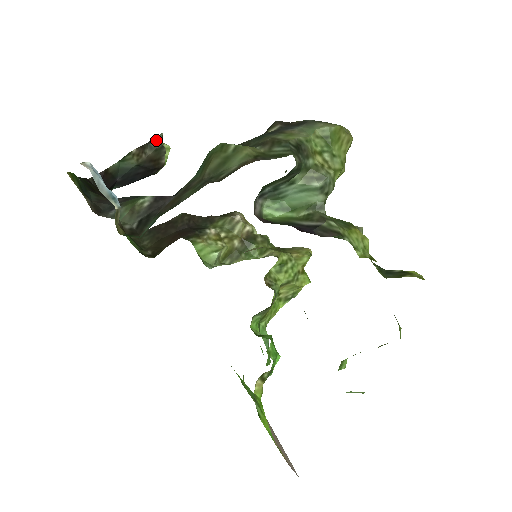
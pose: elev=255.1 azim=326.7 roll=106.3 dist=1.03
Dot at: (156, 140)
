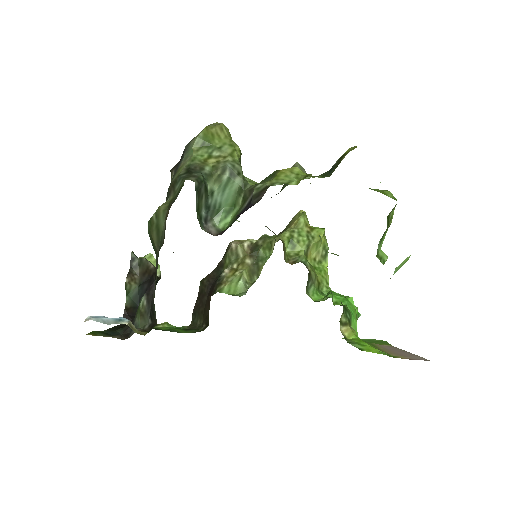
Dot at: (133, 260)
